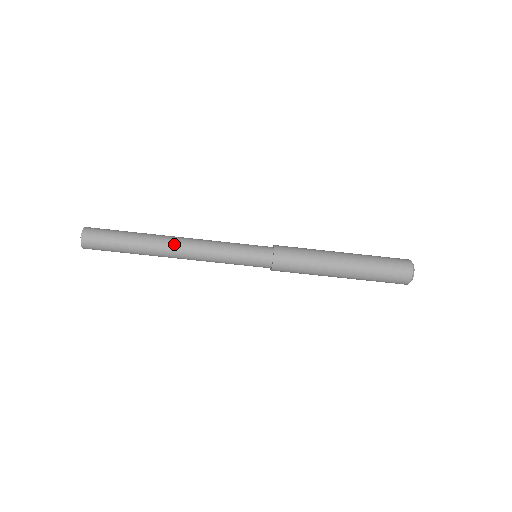
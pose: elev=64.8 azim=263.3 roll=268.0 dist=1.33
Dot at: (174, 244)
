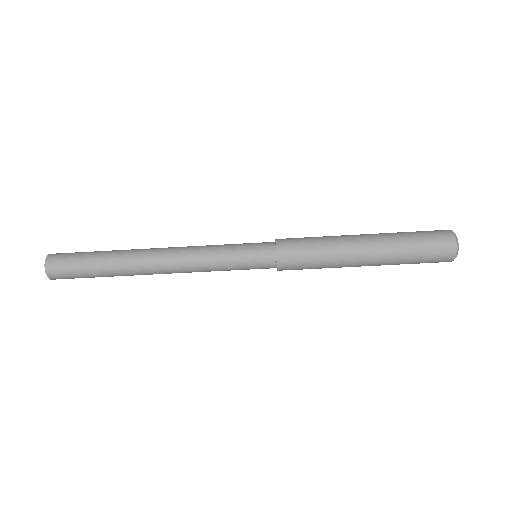
Dot at: (154, 265)
